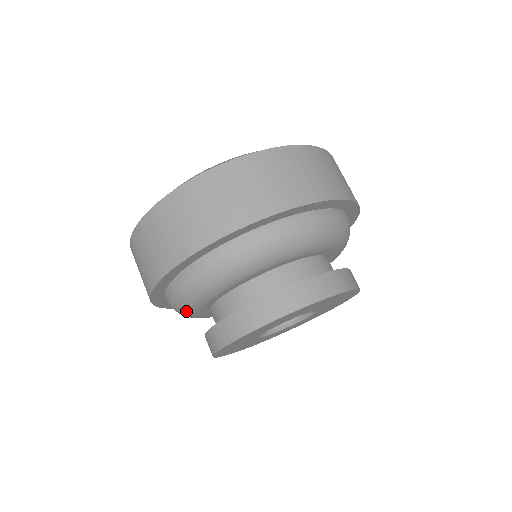
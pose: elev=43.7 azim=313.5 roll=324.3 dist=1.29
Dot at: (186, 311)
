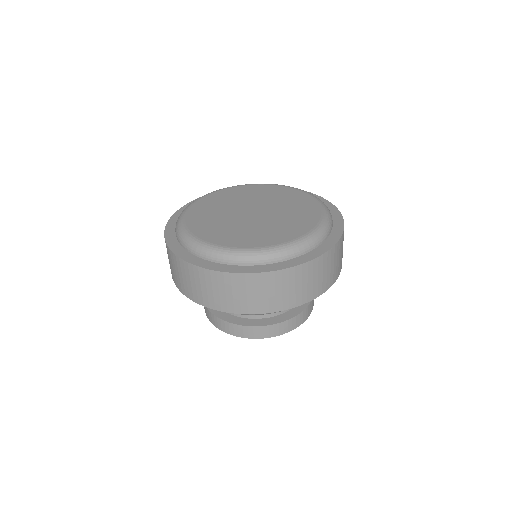
Dot at: occluded
